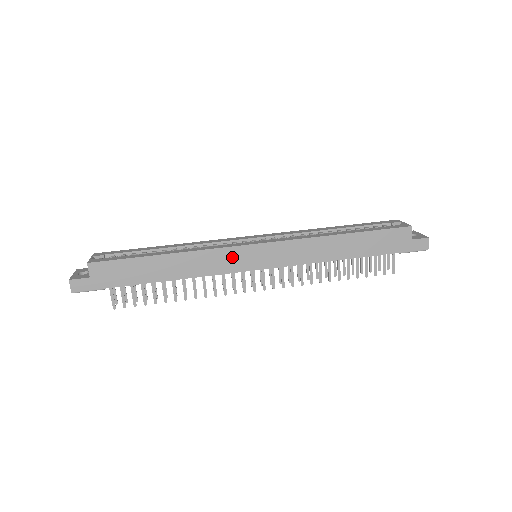
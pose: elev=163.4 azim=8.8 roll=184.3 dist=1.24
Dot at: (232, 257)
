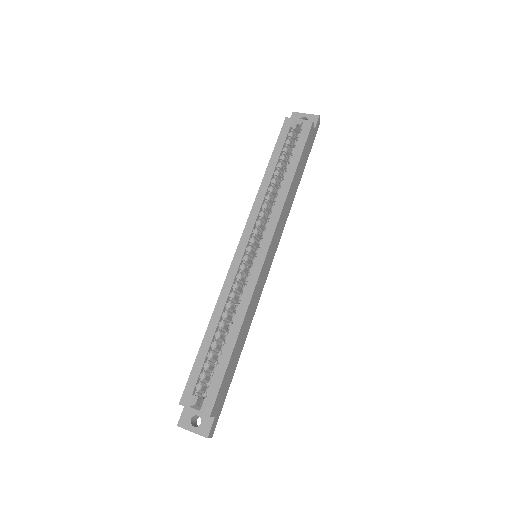
Dot at: (261, 280)
